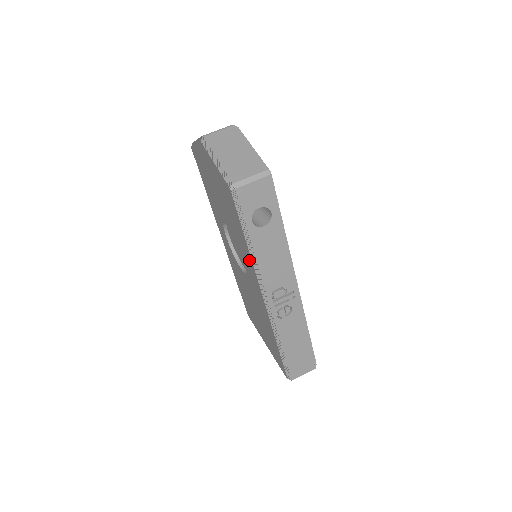
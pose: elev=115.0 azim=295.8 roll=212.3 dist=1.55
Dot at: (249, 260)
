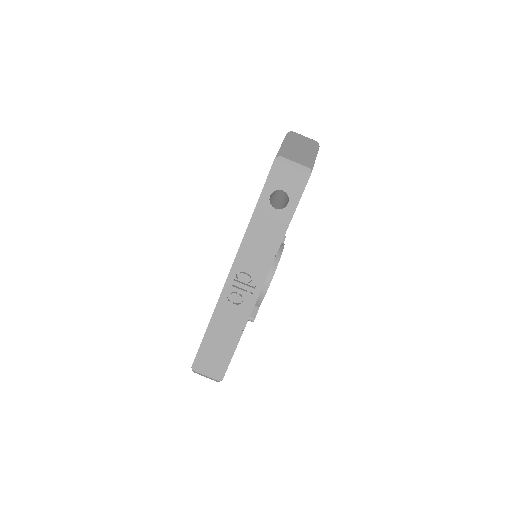
Dot at: occluded
